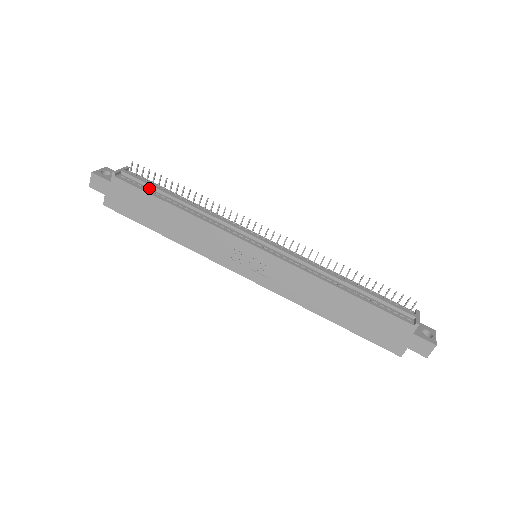
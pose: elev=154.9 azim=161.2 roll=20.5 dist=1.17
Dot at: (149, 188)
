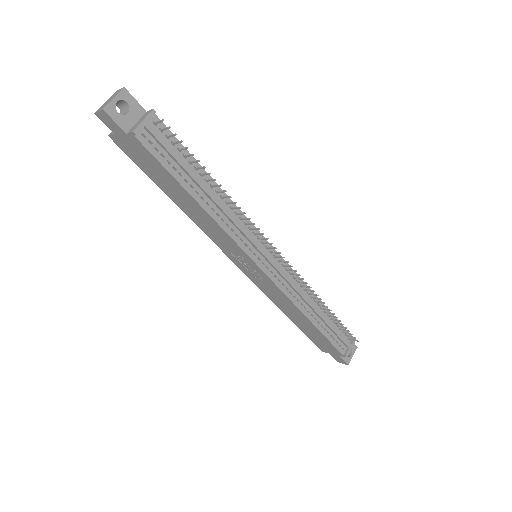
Dot at: (173, 161)
